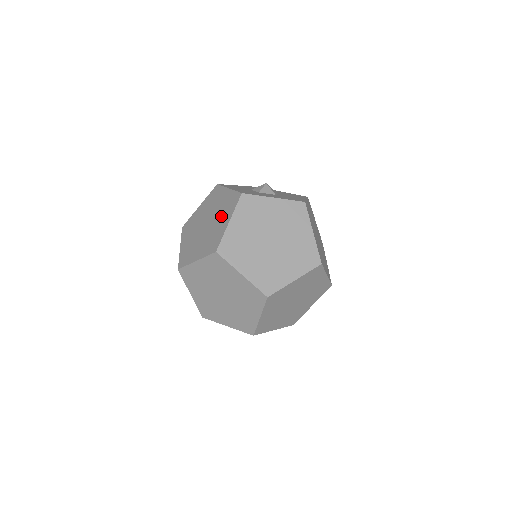
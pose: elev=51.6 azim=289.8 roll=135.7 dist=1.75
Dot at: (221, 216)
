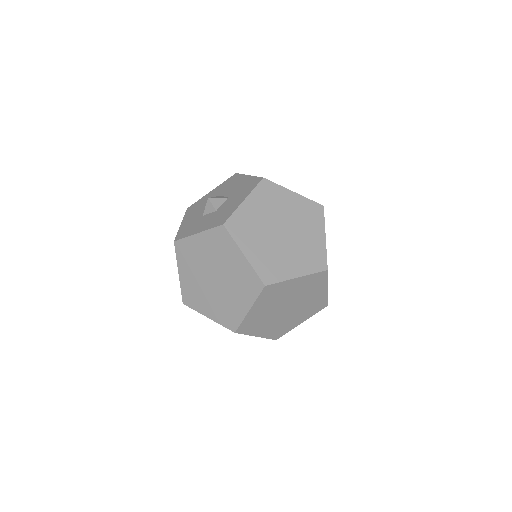
Dot at: occluded
